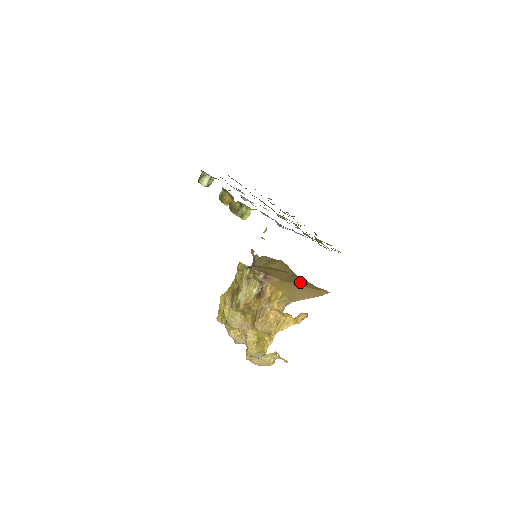
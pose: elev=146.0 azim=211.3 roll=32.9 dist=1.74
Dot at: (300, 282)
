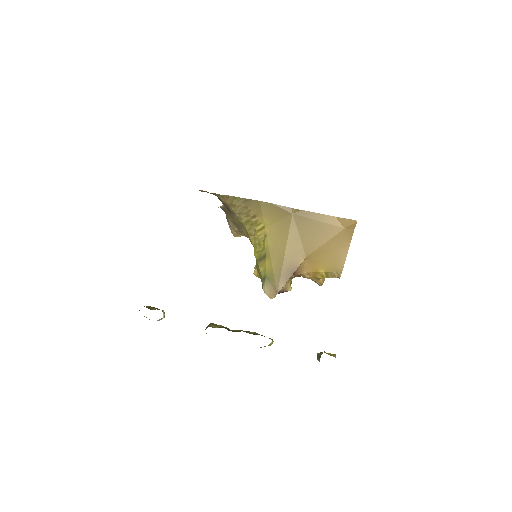
Dot at: (318, 232)
